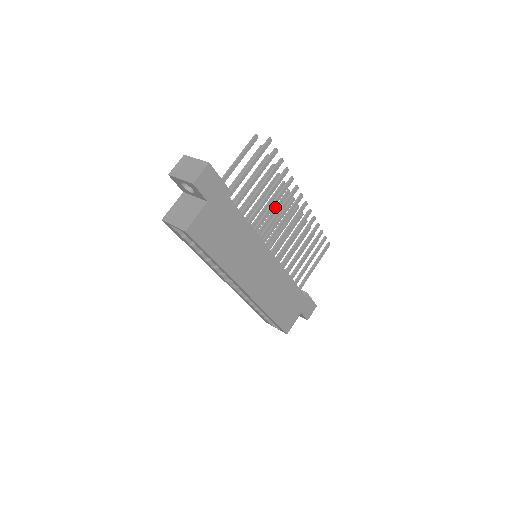
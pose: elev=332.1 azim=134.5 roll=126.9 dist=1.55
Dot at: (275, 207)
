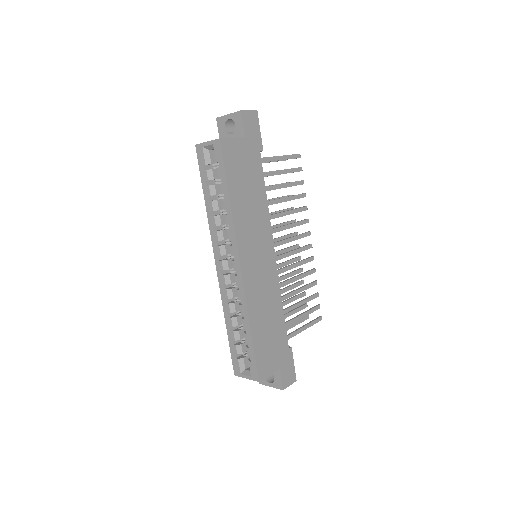
Dot at: (282, 236)
